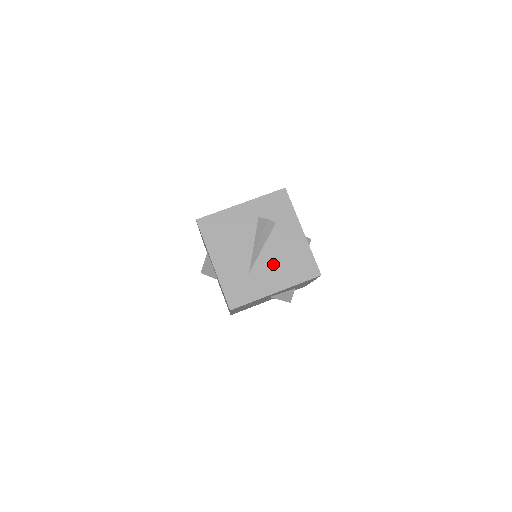
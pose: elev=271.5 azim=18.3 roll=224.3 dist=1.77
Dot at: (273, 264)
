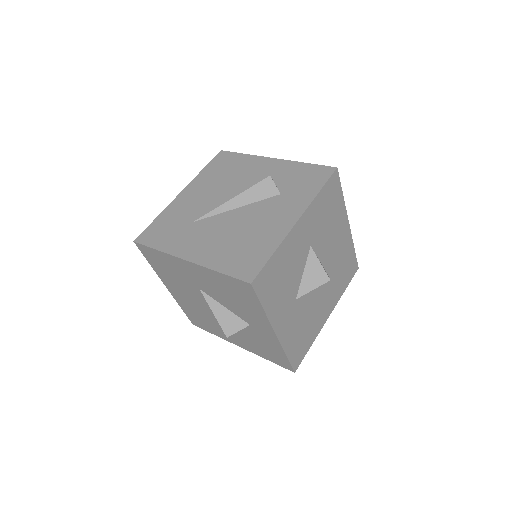
Dot at: (223, 230)
